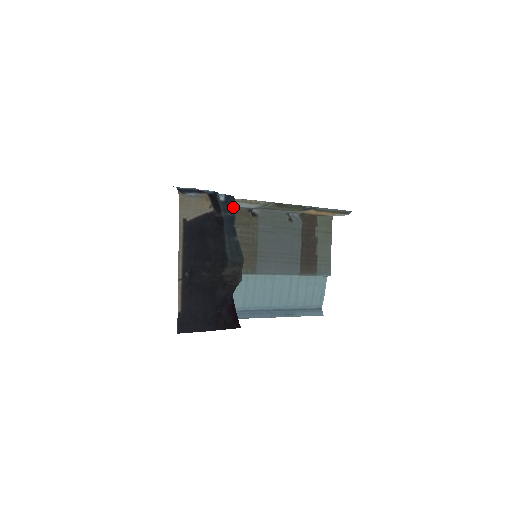
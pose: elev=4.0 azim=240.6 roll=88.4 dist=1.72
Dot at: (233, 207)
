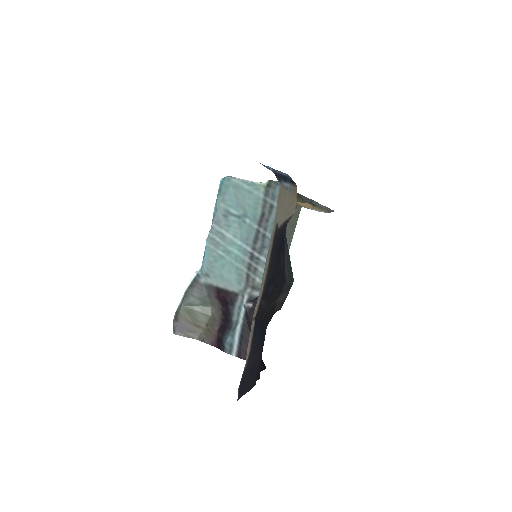
Dot at: occluded
